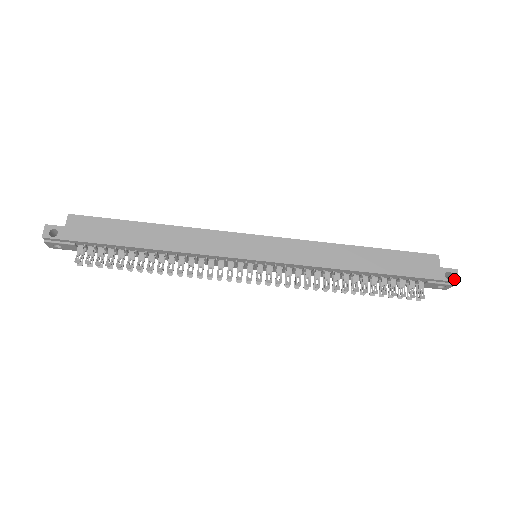
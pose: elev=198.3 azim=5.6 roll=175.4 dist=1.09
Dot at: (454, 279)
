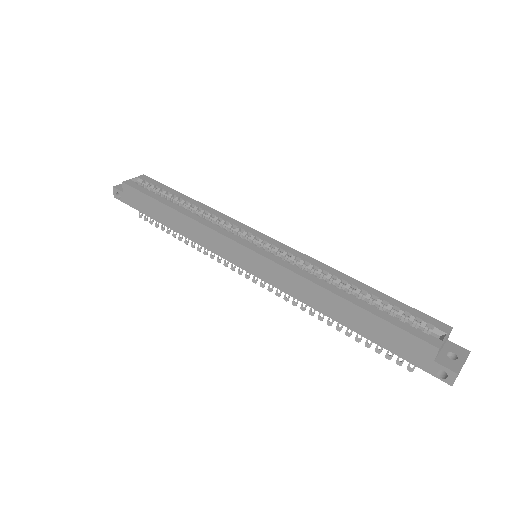
Dot at: (447, 381)
